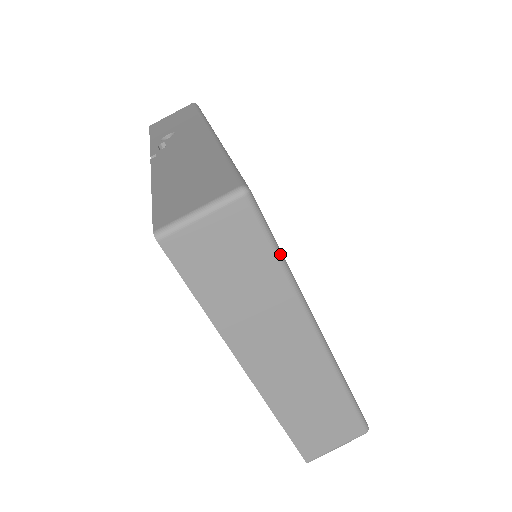
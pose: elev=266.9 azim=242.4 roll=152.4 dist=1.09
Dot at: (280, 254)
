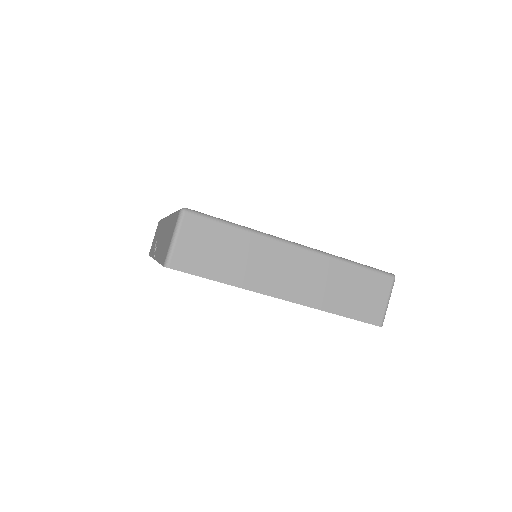
Dot at: (231, 223)
